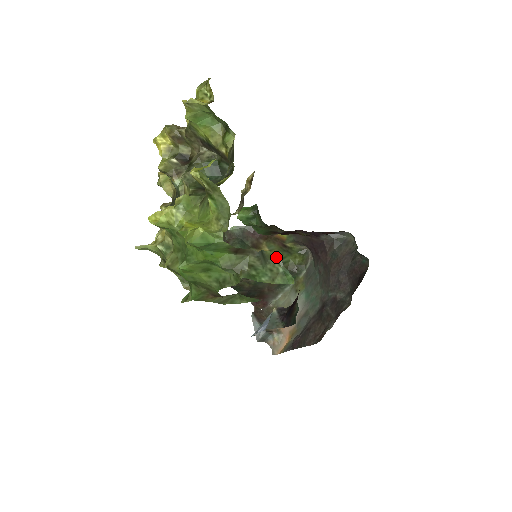
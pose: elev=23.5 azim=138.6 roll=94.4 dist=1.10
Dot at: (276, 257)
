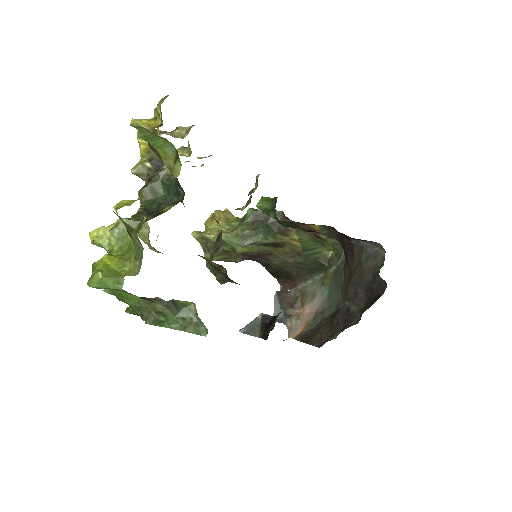
Dot at: (192, 306)
